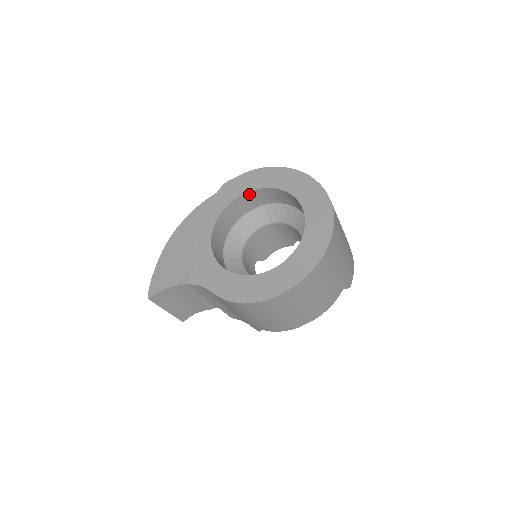
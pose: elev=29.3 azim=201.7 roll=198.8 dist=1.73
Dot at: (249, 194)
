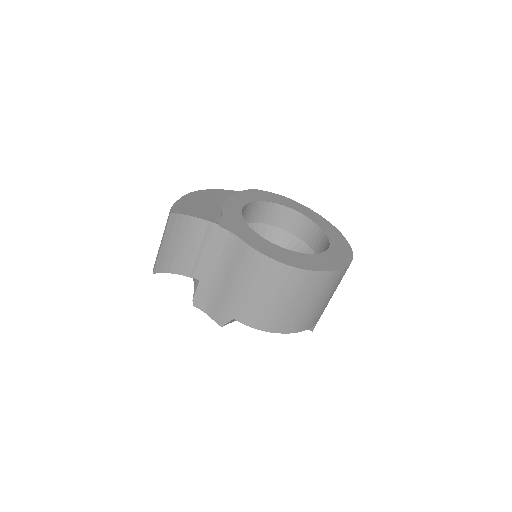
Dot at: (275, 206)
